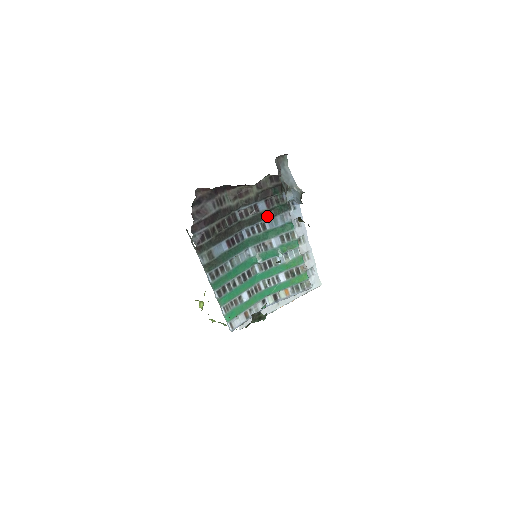
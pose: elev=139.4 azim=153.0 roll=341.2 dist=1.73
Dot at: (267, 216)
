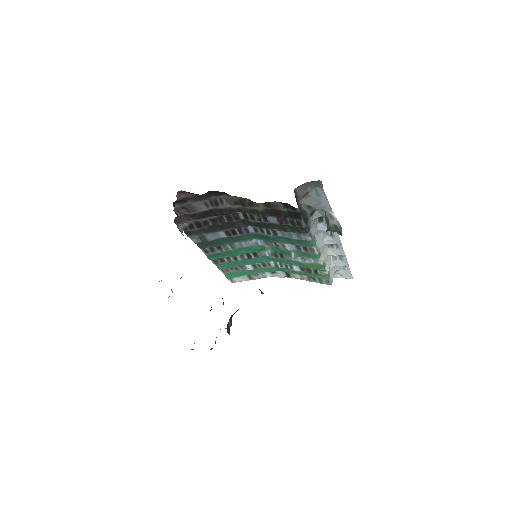
Dot at: (279, 228)
